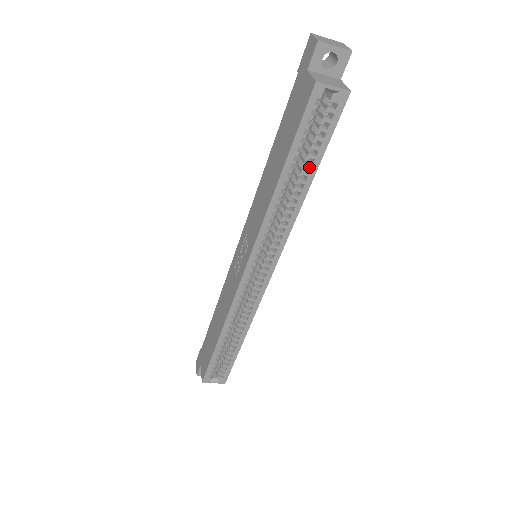
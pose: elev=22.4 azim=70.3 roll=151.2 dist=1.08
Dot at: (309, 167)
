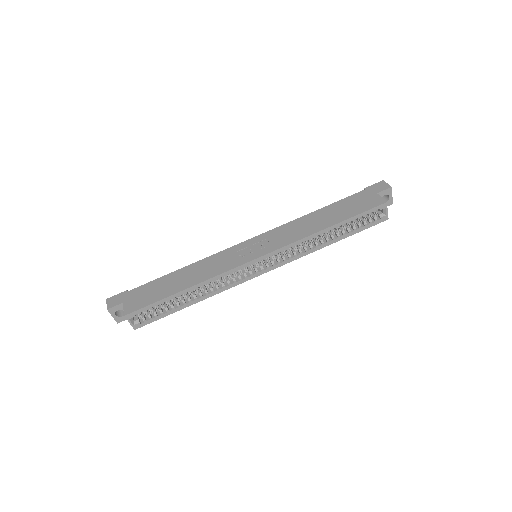
Dot at: (343, 234)
